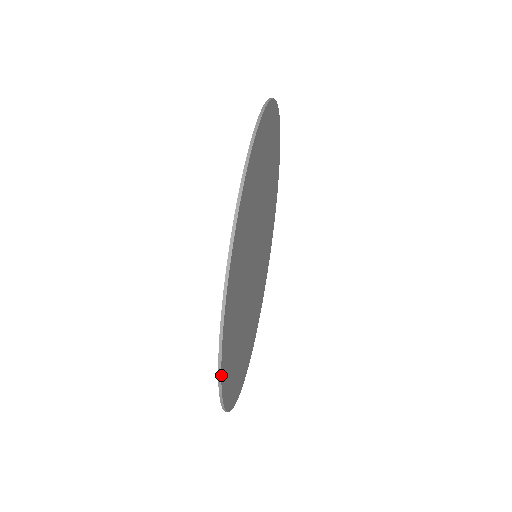
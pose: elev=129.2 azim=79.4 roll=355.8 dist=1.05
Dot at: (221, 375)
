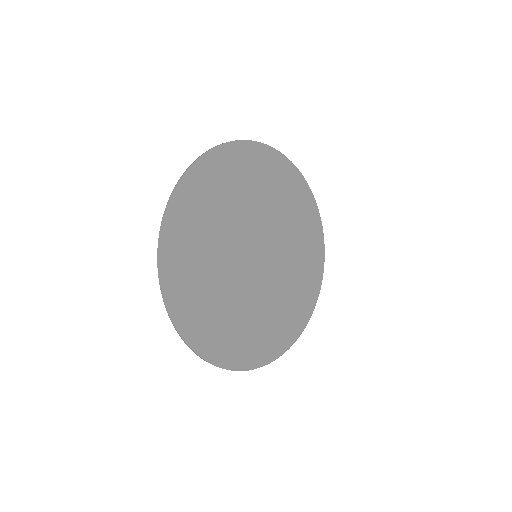
Dot at: (172, 195)
